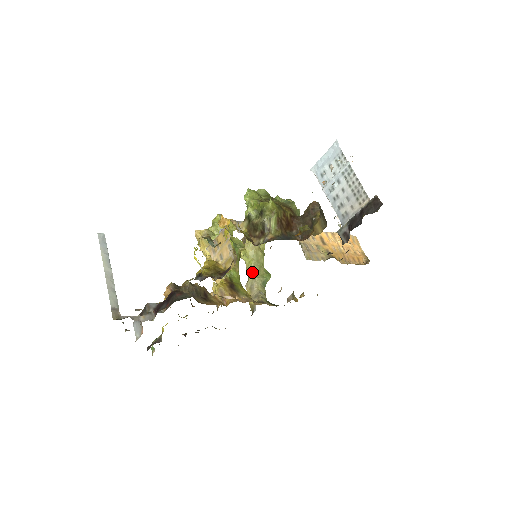
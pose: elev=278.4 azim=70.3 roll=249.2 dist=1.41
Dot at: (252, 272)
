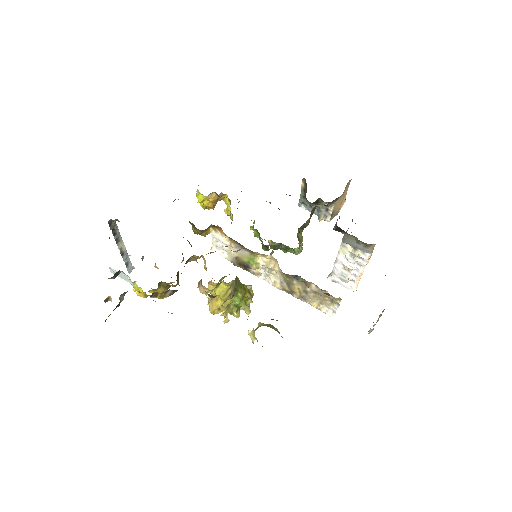
Dot at: occluded
